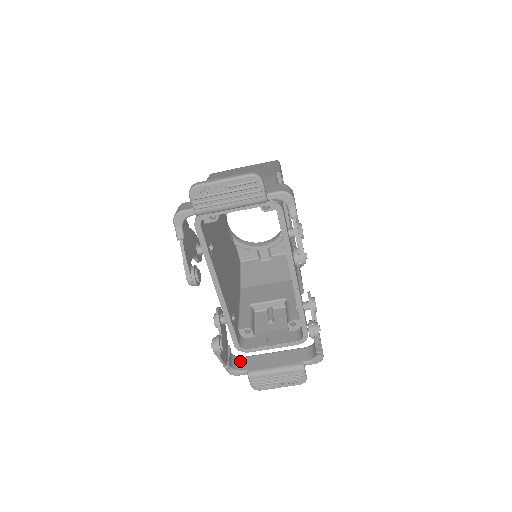
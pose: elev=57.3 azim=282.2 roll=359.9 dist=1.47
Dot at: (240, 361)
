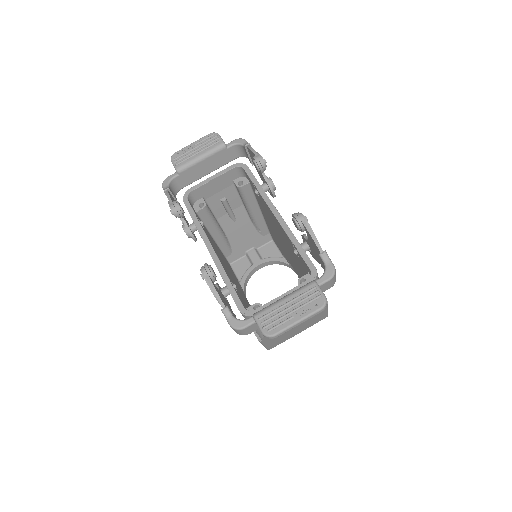
Dot at: occluded
